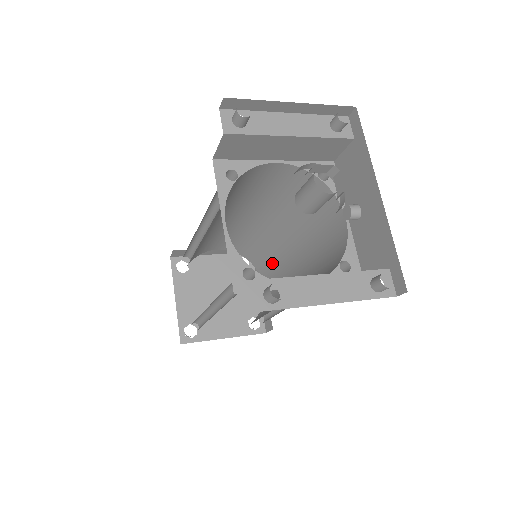
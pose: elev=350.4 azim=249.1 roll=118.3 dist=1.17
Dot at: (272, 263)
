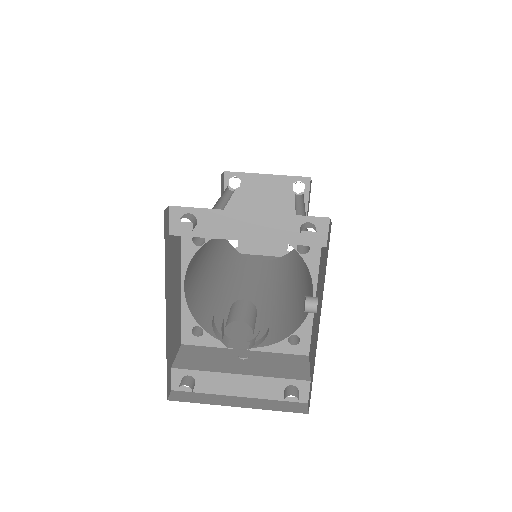
Dot at: occluded
